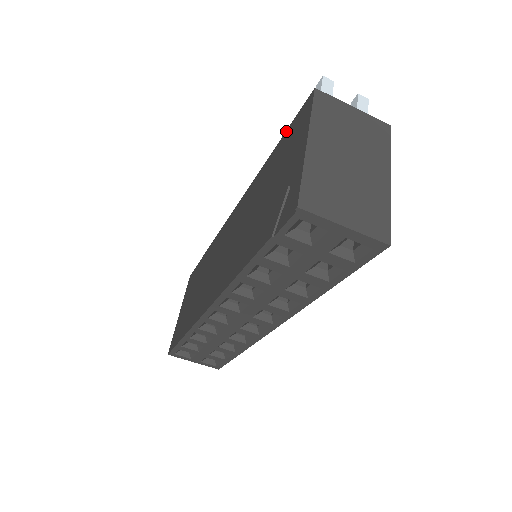
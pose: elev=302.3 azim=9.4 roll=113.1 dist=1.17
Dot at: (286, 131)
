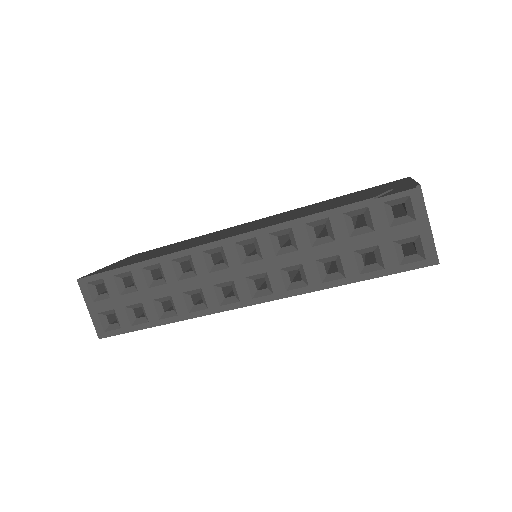
Dot at: (365, 189)
